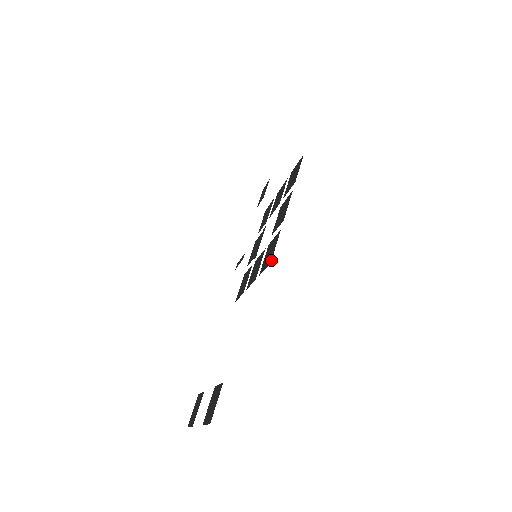
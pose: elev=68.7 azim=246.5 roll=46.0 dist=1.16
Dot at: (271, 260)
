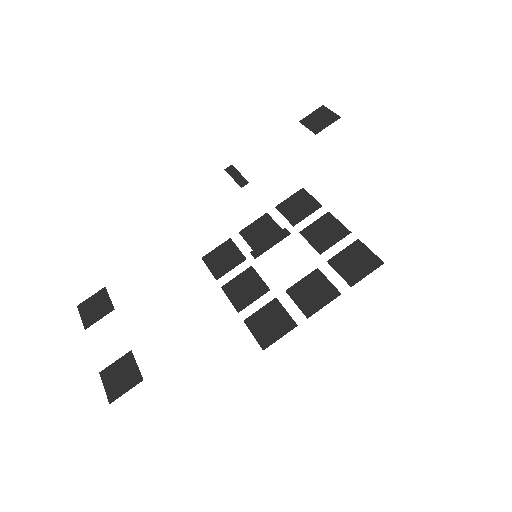
Dot at: occluded
